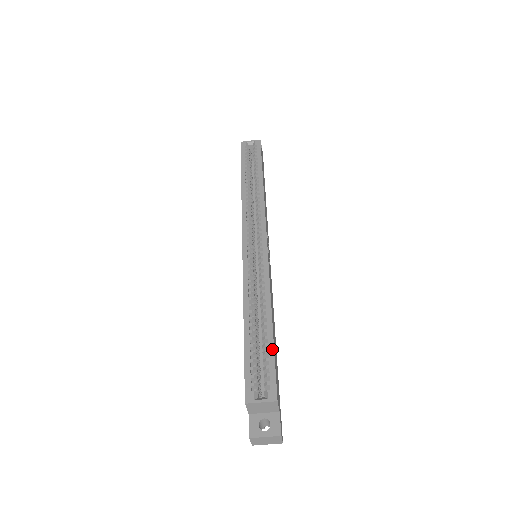
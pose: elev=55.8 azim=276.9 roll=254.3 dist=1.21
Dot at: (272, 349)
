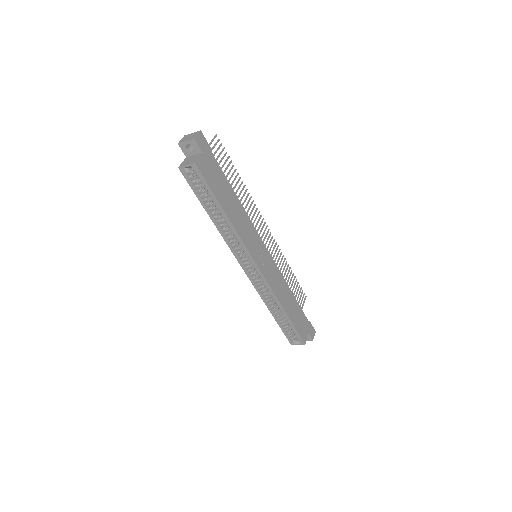
Dot at: (293, 327)
